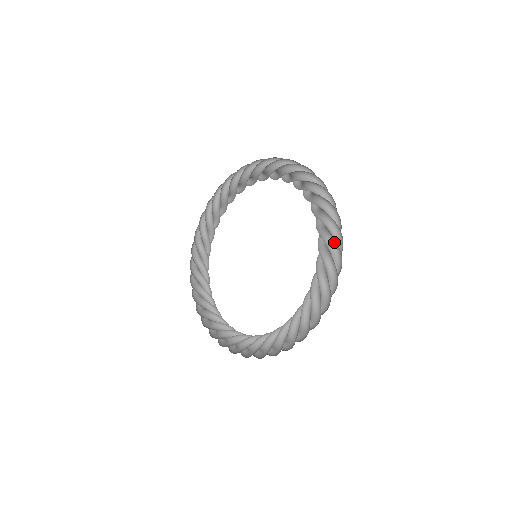
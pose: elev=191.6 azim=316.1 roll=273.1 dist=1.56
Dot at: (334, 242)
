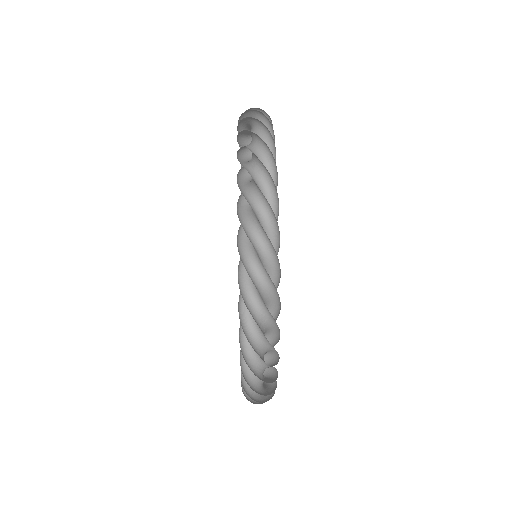
Dot at: occluded
